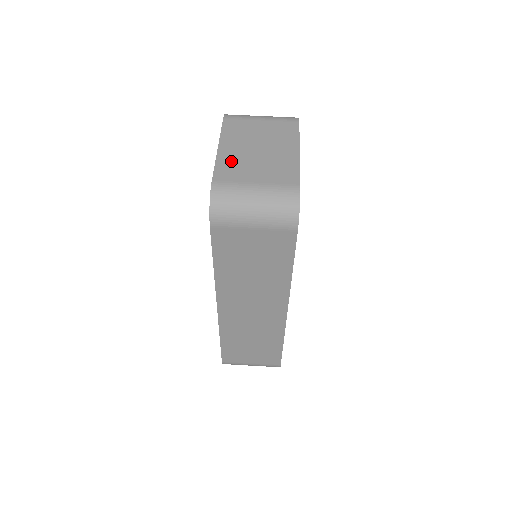
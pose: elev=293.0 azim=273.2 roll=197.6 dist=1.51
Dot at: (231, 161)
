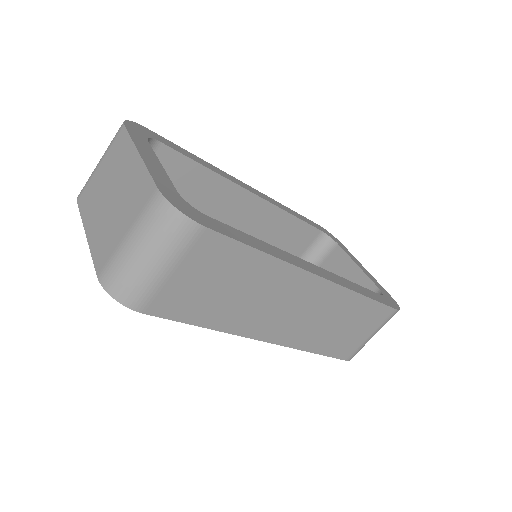
Dot at: (99, 237)
